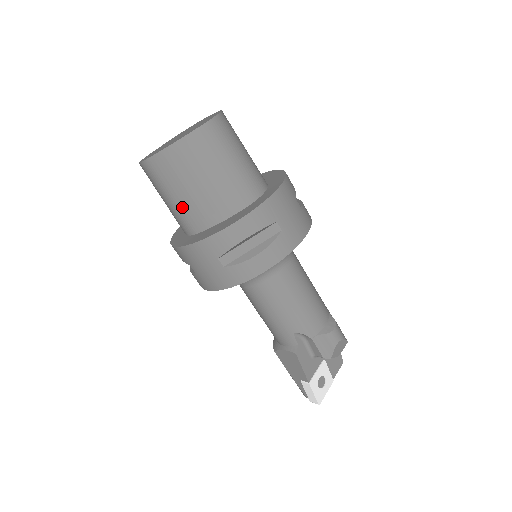
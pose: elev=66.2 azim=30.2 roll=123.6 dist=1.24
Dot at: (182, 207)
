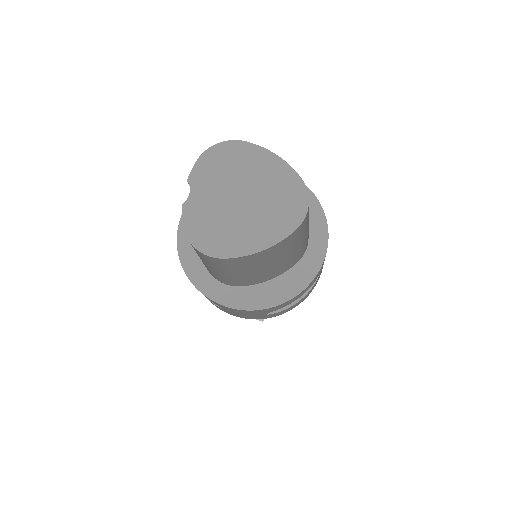
Dot at: (236, 278)
